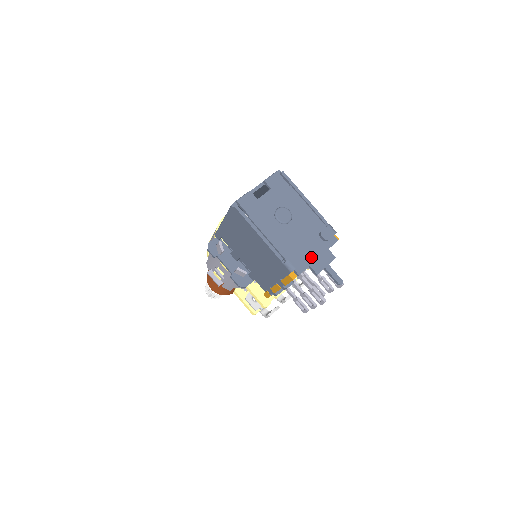
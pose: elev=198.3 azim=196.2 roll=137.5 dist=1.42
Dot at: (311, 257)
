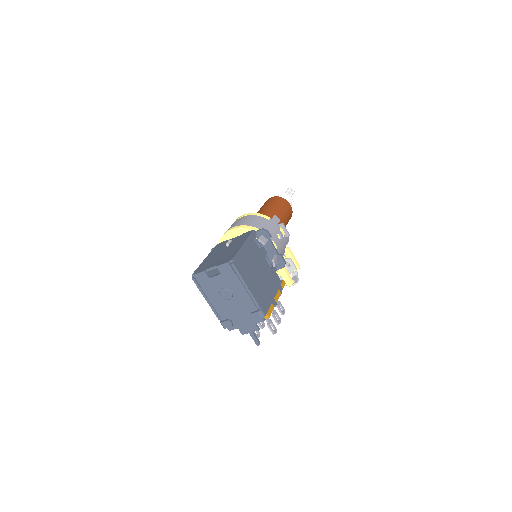
Dot at: (240, 324)
